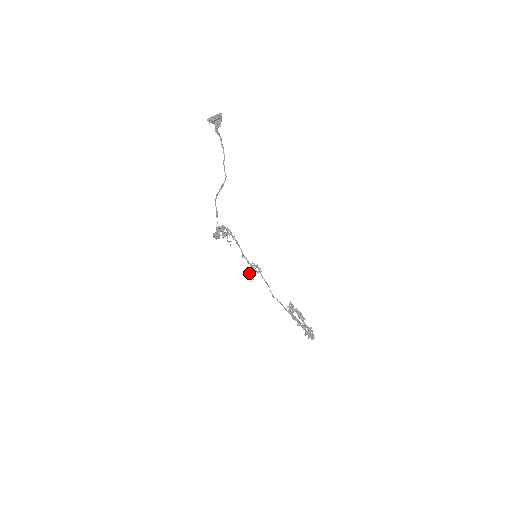
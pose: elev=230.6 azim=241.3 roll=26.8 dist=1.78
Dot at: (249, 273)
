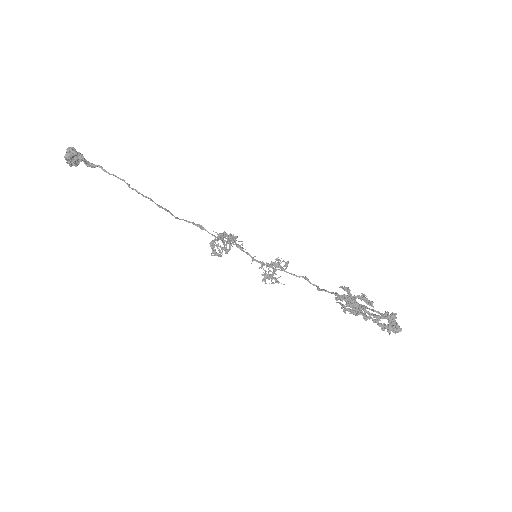
Dot at: (271, 278)
